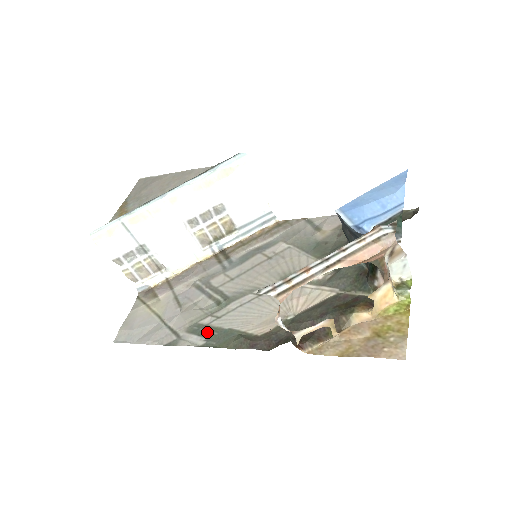
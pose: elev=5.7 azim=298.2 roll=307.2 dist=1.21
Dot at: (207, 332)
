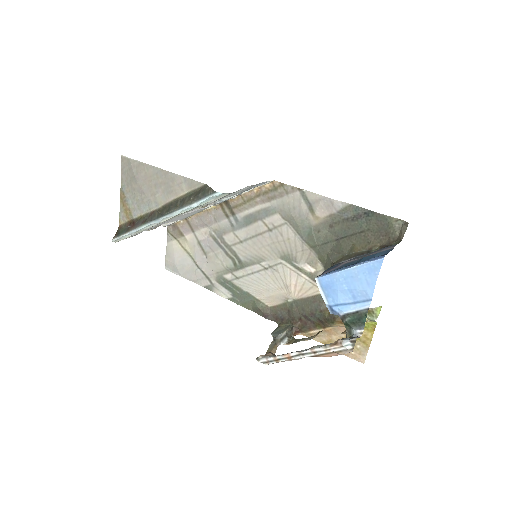
Dot at: (231, 288)
